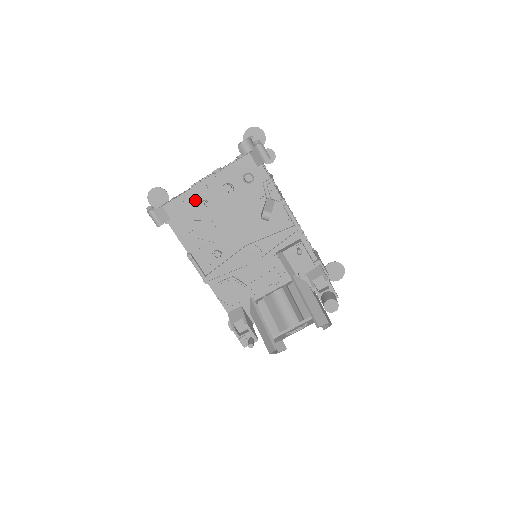
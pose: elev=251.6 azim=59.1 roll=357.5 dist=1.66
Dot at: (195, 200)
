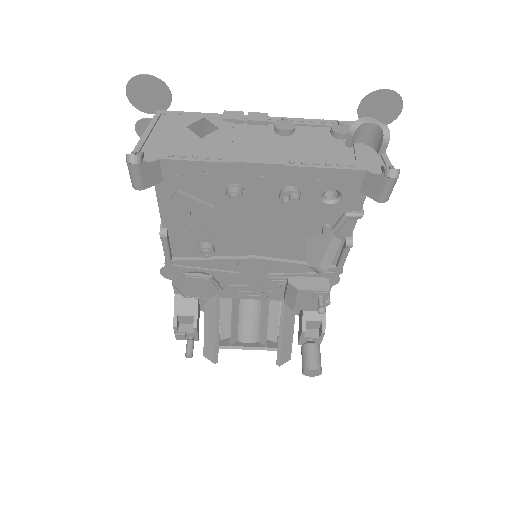
Dot at: (225, 179)
